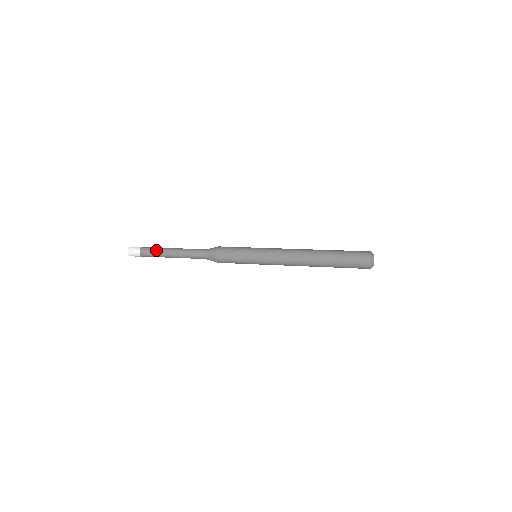
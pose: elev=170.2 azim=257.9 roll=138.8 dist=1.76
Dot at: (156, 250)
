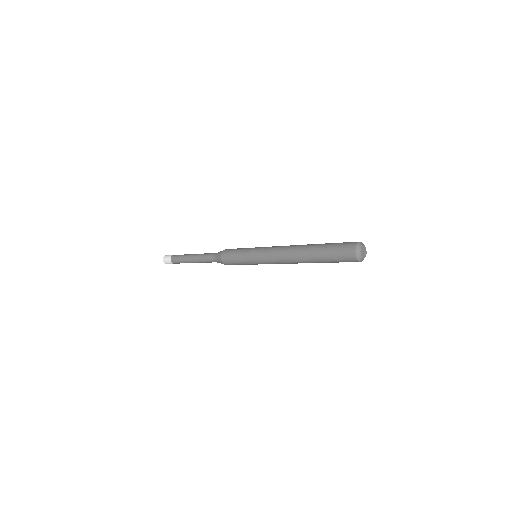
Dot at: (182, 256)
